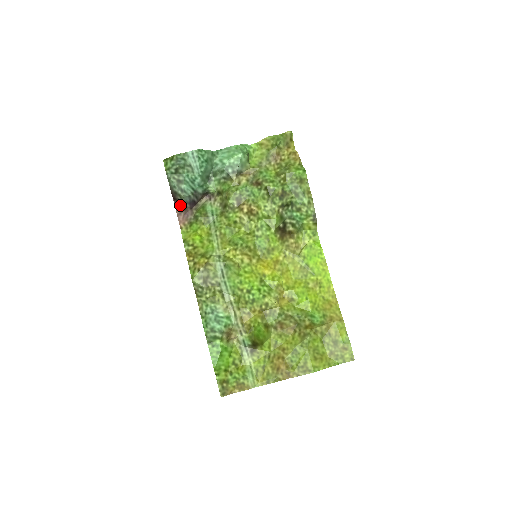
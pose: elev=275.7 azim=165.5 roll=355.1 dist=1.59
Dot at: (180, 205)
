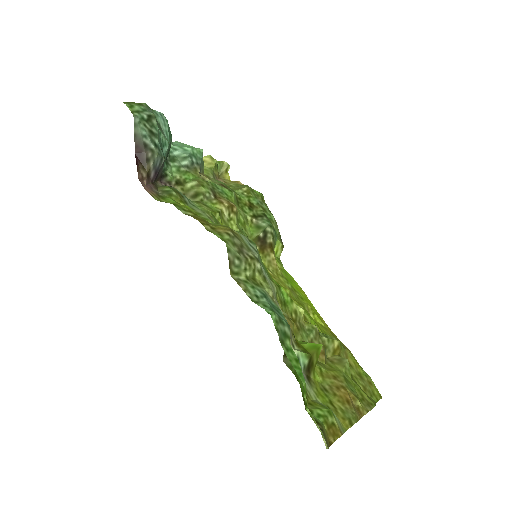
Dot at: (143, 168)
